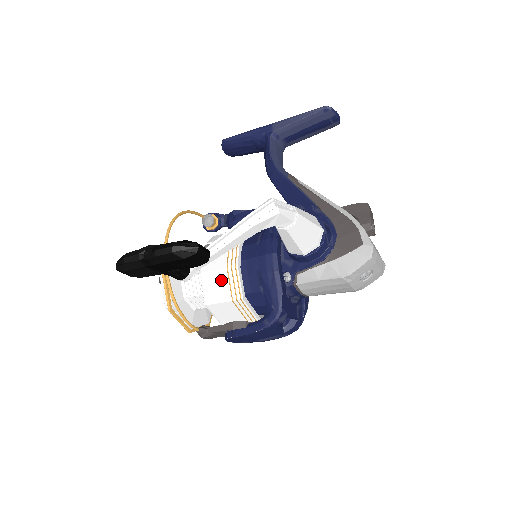
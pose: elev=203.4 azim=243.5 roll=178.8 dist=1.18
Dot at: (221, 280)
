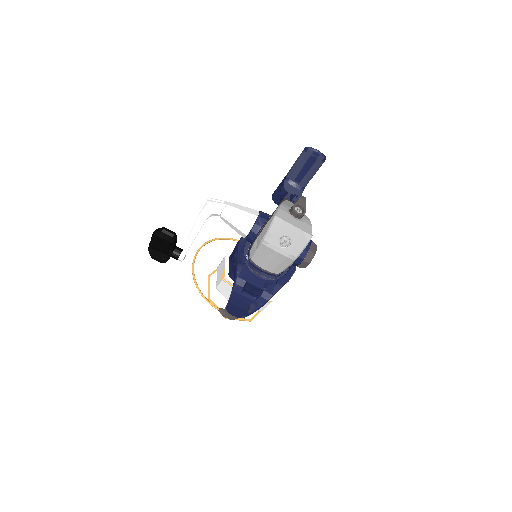
Dot at: (221, 268)
